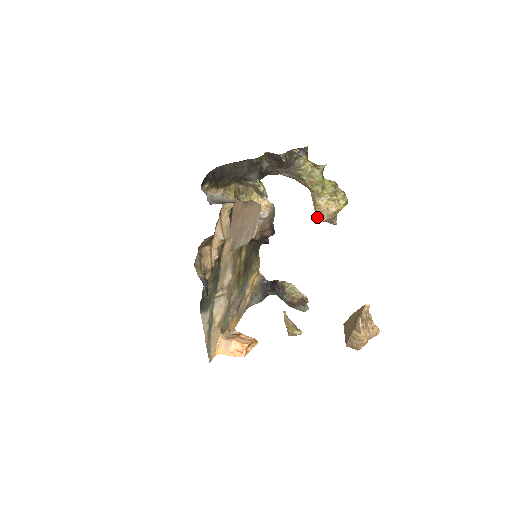
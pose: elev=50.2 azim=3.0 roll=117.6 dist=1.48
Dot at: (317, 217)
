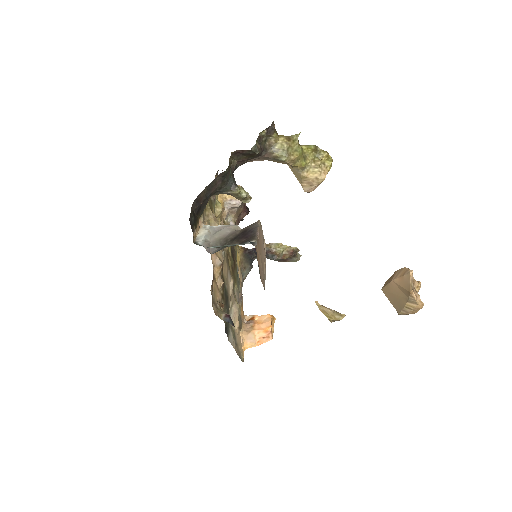
Dot at: (305, 189)
